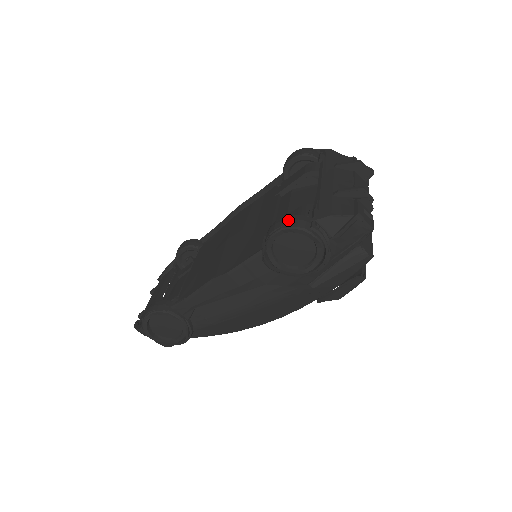
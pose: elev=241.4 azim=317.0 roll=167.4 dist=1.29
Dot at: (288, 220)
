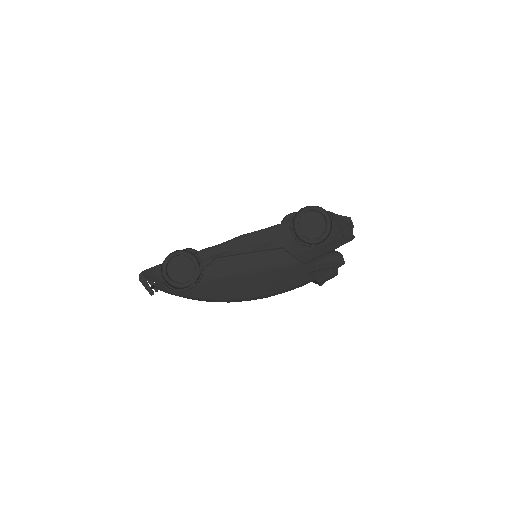
Dot at: occluded
